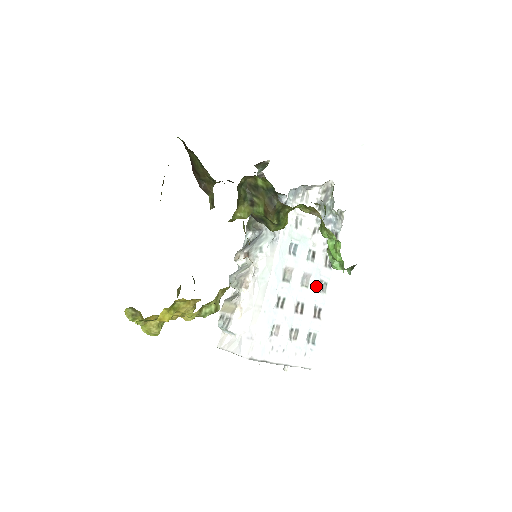
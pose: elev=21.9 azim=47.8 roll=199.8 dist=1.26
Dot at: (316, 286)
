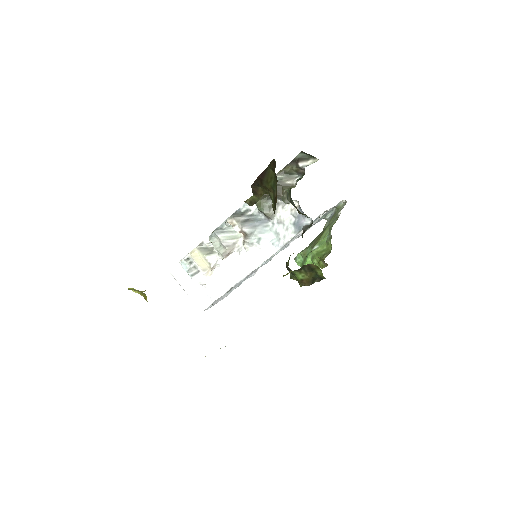
Dot at: occluded
